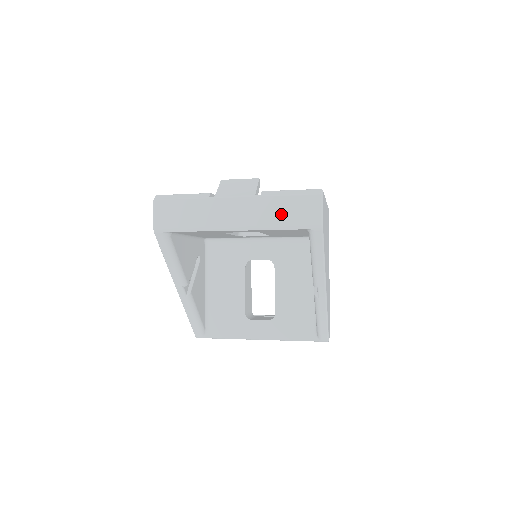
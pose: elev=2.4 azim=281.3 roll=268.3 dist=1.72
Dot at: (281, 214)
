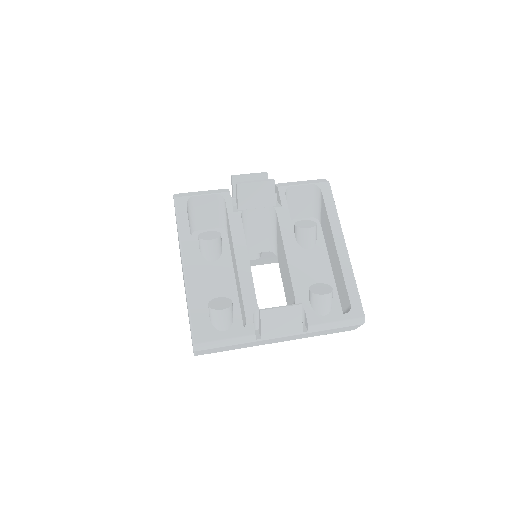
Dot at: occluded
